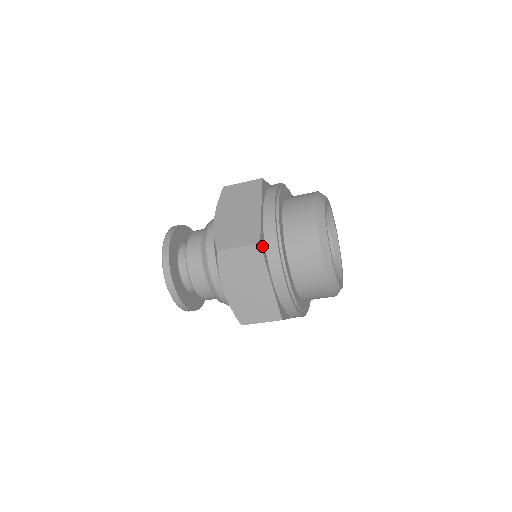
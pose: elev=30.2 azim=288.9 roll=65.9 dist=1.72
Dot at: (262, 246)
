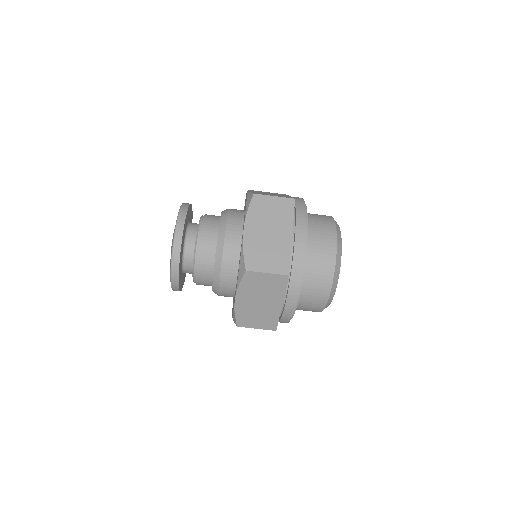
Dot at: (294, 205)
